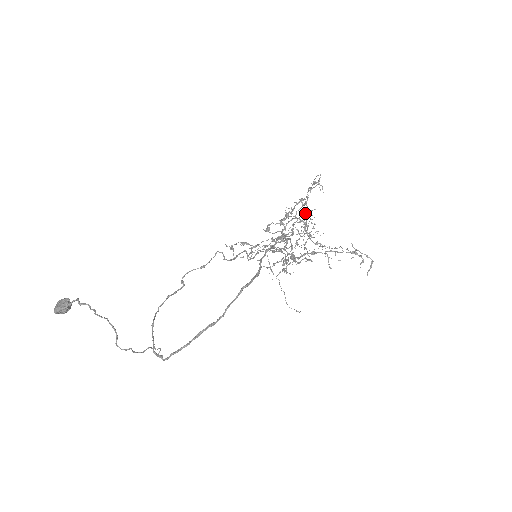
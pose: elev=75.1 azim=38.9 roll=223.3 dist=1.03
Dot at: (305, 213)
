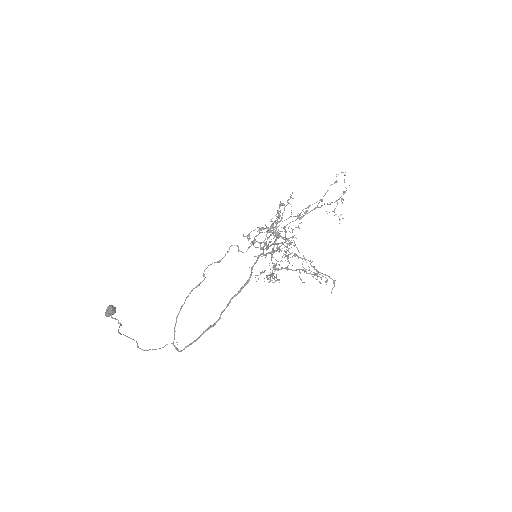
Dot at: (336, 176)
